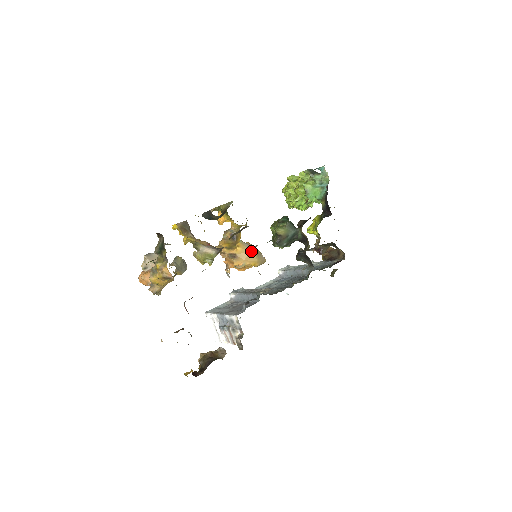
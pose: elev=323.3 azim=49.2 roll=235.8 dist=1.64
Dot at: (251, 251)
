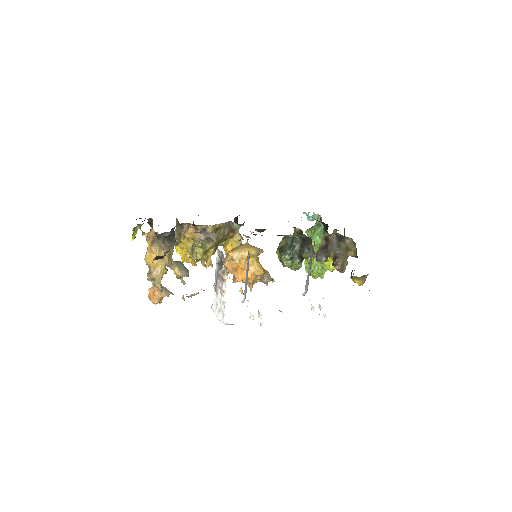
Dot at: (244, 244)
